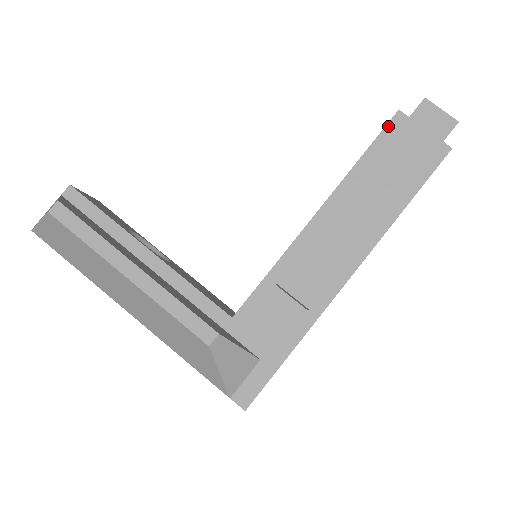
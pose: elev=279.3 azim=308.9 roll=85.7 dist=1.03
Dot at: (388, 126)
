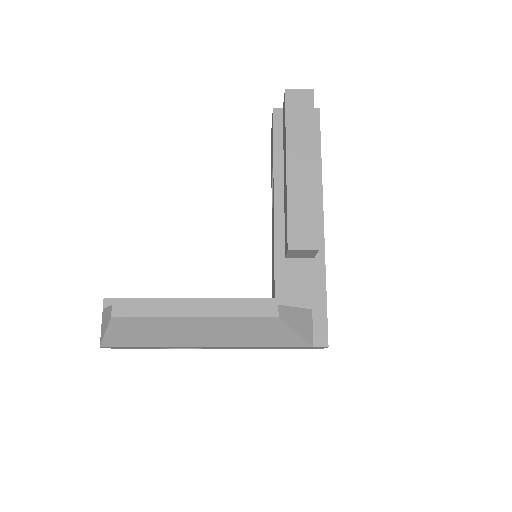
Dot at: (274, 122)
